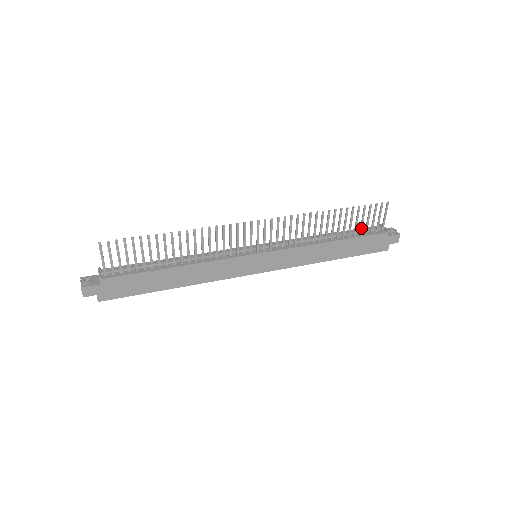
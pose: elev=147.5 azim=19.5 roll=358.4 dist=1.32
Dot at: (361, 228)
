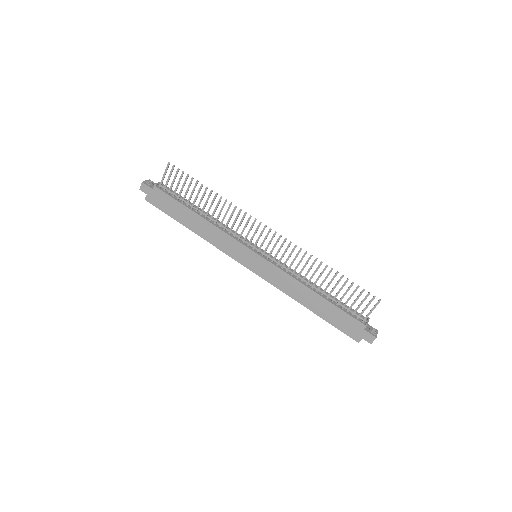
Dot at: (346, 303)
